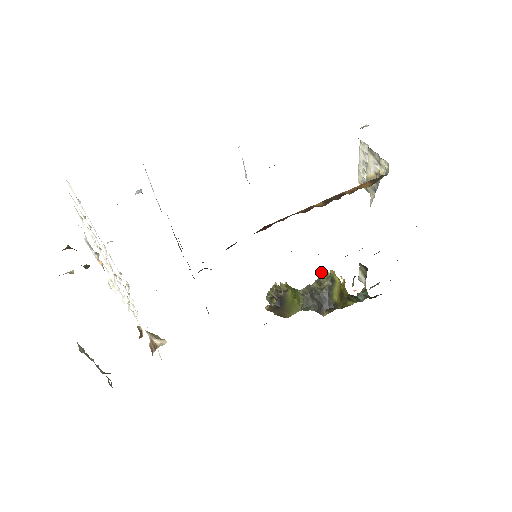
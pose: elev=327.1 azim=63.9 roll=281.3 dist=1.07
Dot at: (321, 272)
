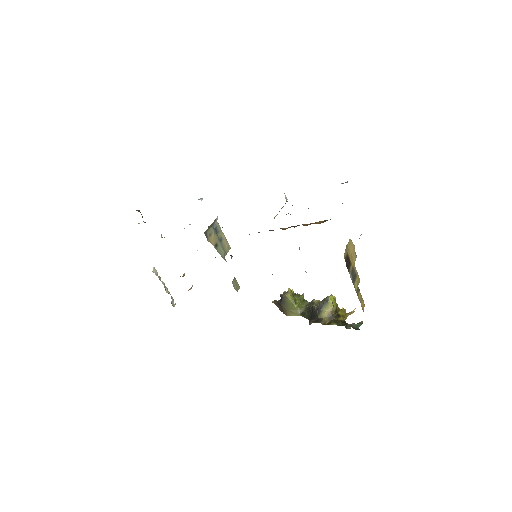
Dot at: occluded
